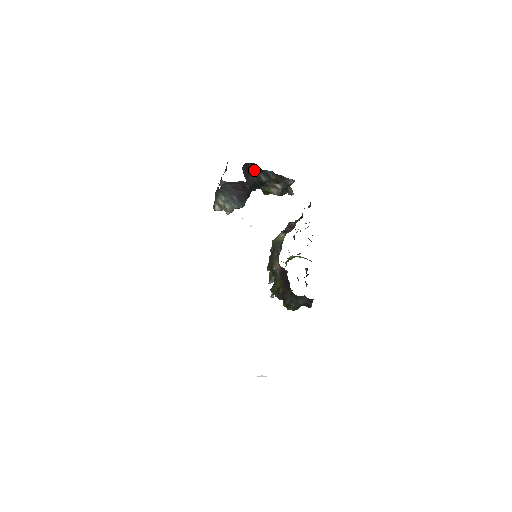
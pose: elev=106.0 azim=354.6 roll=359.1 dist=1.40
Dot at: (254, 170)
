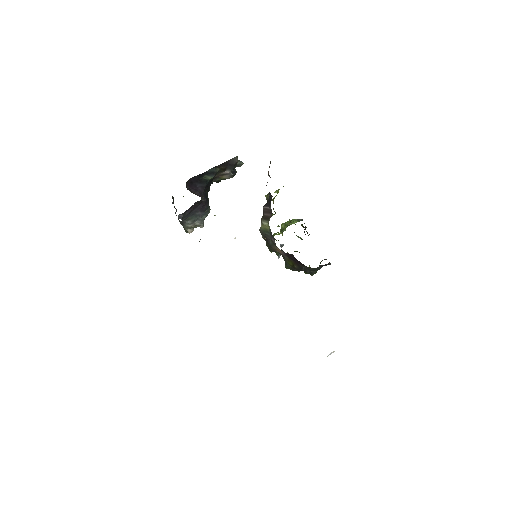
Dot at: (197, 179)
